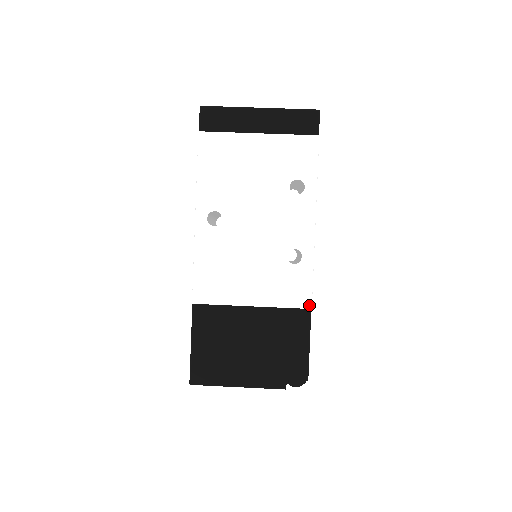
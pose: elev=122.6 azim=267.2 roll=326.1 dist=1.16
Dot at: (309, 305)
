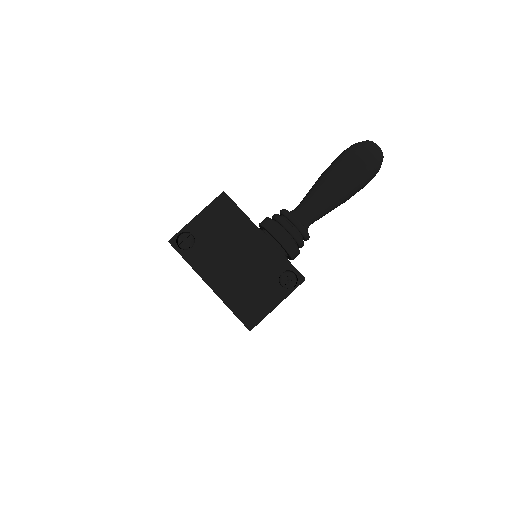
Dot at: occluded
